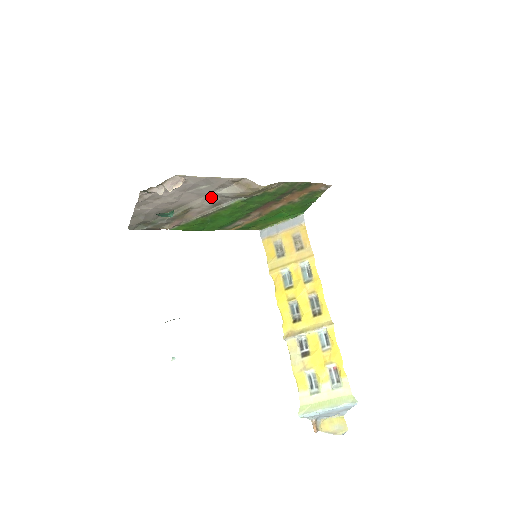
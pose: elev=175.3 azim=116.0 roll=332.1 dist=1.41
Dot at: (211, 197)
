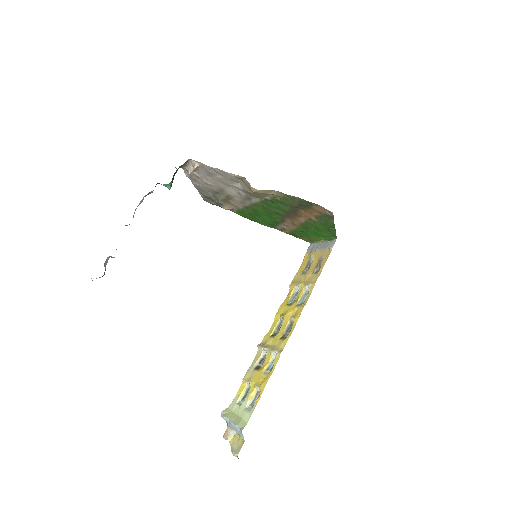
Dot at: (237, 189)
